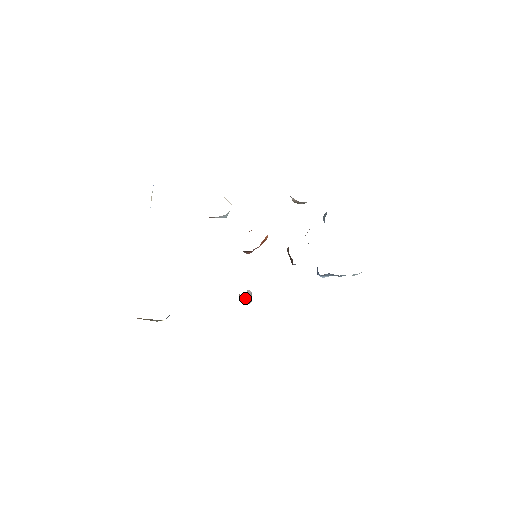
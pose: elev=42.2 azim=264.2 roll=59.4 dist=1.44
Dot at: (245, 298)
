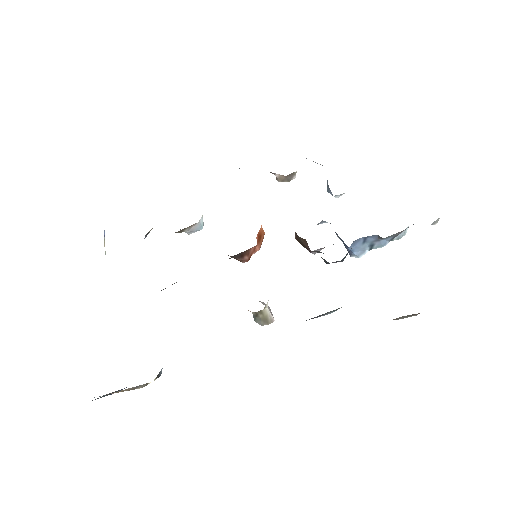
Dot at: (260, 311)
